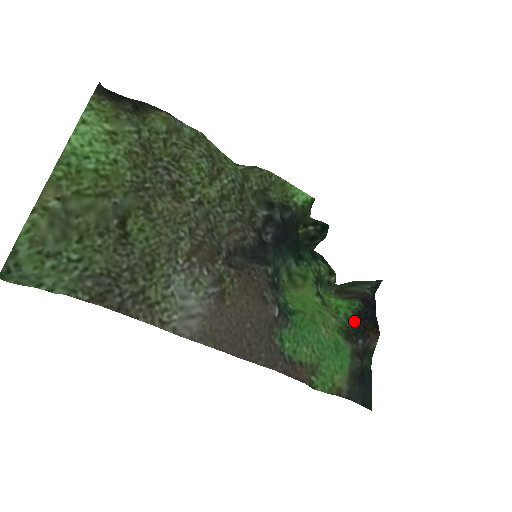
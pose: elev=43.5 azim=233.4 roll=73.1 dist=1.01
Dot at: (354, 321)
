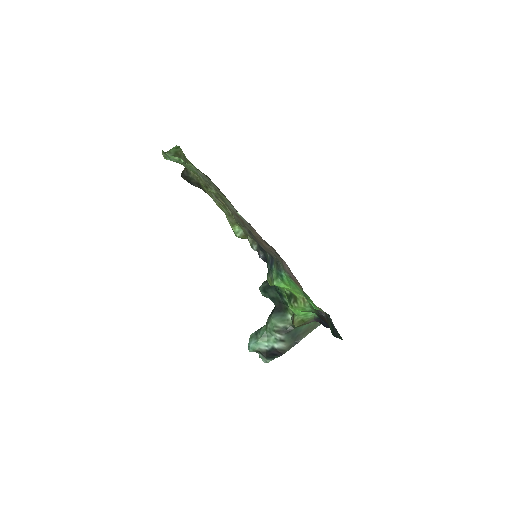
Dot at: occluded
